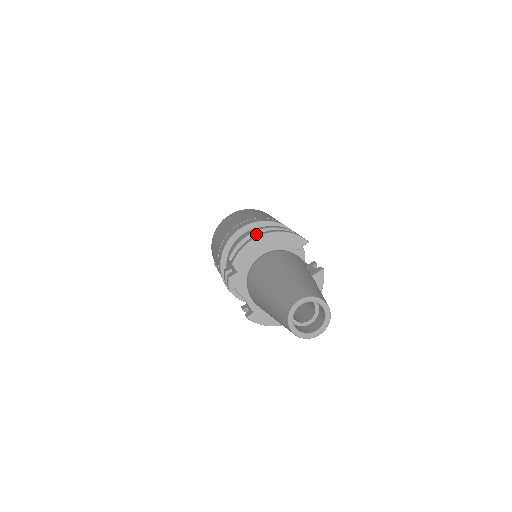
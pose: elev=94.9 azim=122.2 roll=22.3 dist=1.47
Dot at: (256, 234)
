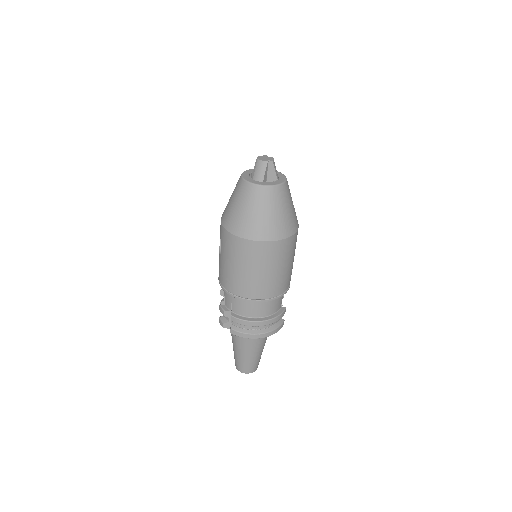
Dot at: (258, 326)
